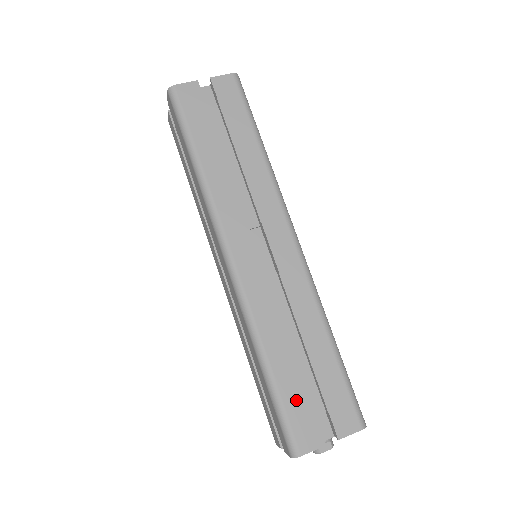
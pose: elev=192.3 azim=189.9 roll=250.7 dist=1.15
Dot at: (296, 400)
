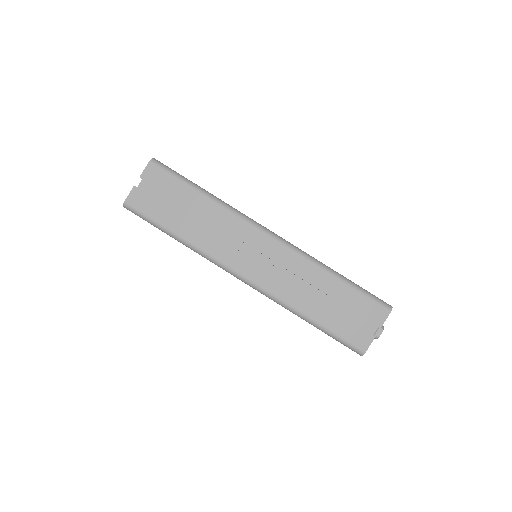
Dot at: (341, 325)
